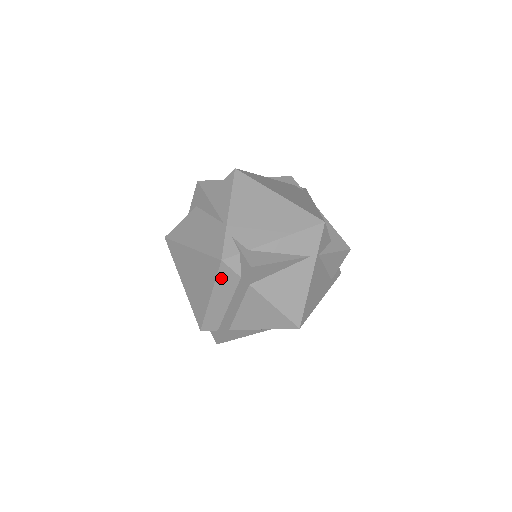
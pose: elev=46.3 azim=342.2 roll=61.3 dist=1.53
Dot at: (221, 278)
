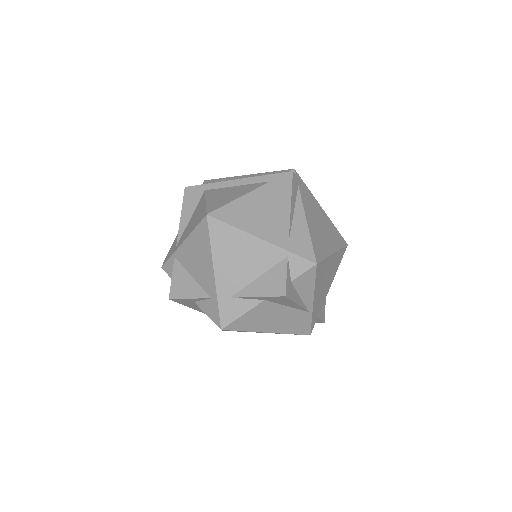
Dot at: occluded
